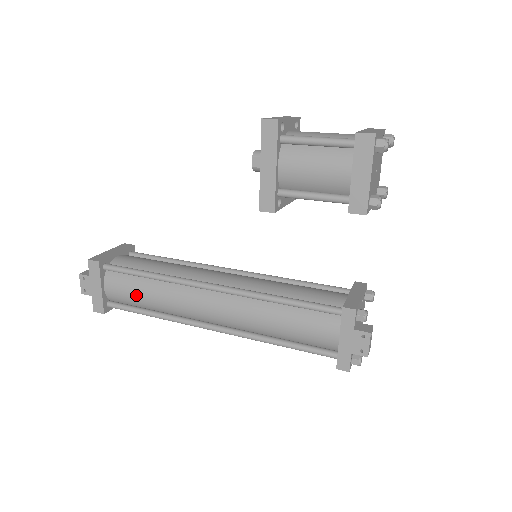
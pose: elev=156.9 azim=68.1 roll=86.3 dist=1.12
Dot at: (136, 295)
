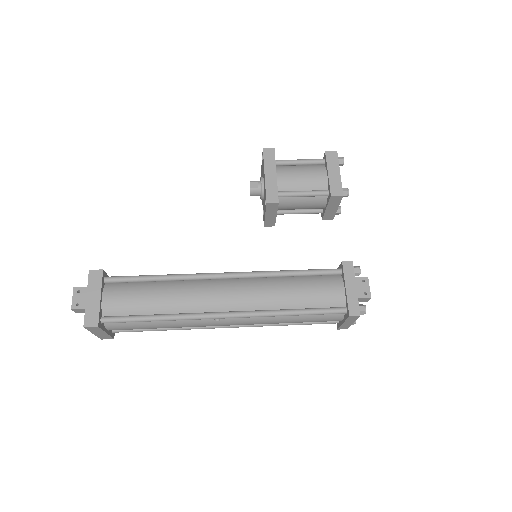
Dot at: (142, 298)
